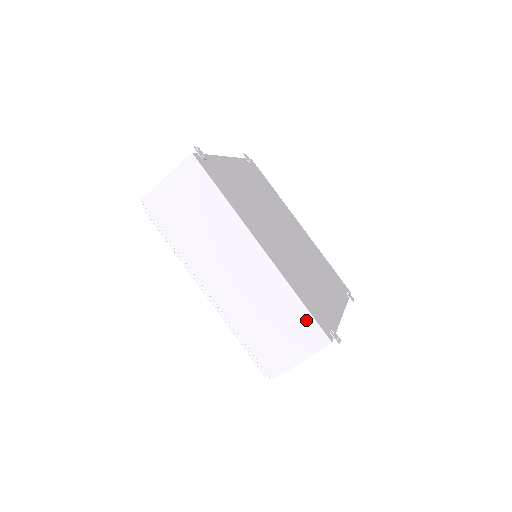
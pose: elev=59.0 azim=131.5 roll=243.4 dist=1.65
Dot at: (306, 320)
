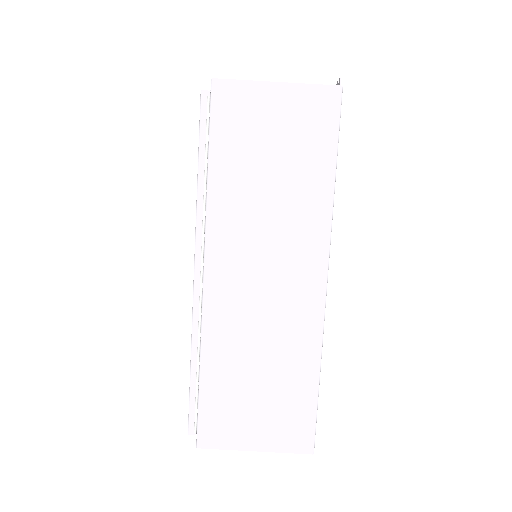
Dot at: (306, 407)
